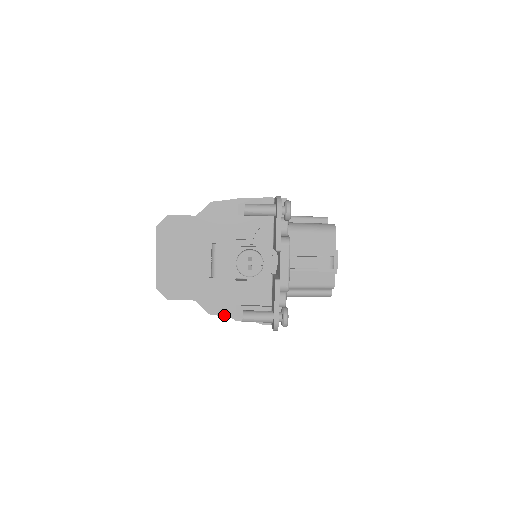
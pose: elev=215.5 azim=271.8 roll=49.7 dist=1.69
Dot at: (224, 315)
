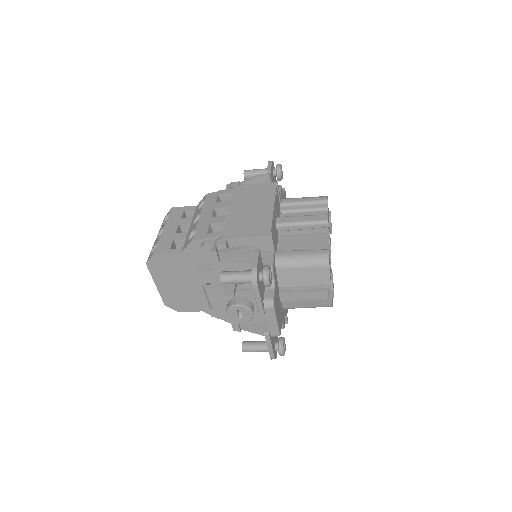
Dot at: occluded
